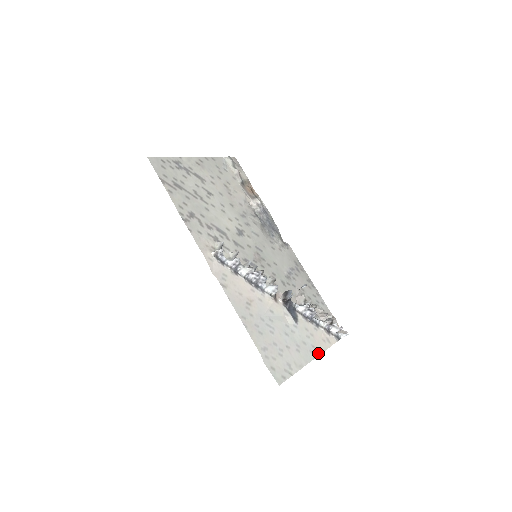
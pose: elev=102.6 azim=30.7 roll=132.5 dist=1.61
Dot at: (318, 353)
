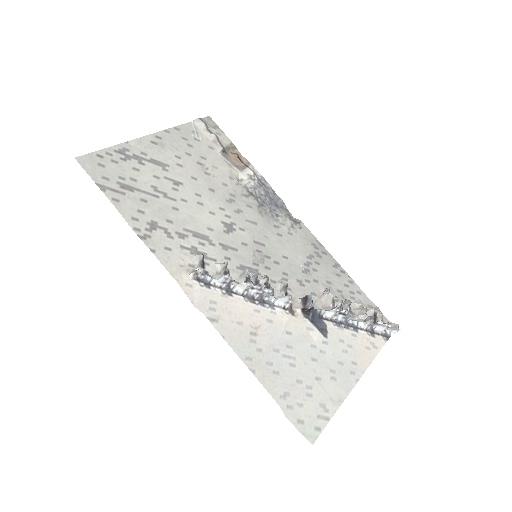
Dot at: (362, 370)
